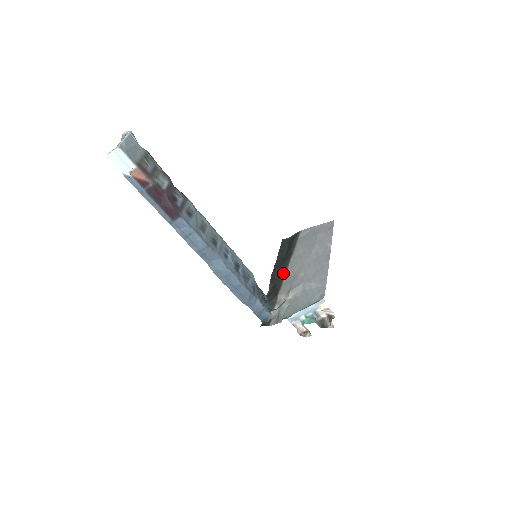
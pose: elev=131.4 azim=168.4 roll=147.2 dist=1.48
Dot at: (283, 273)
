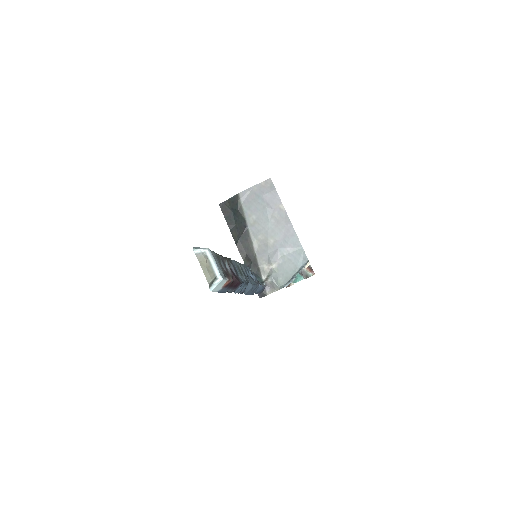
Dot at: (249, 243)
